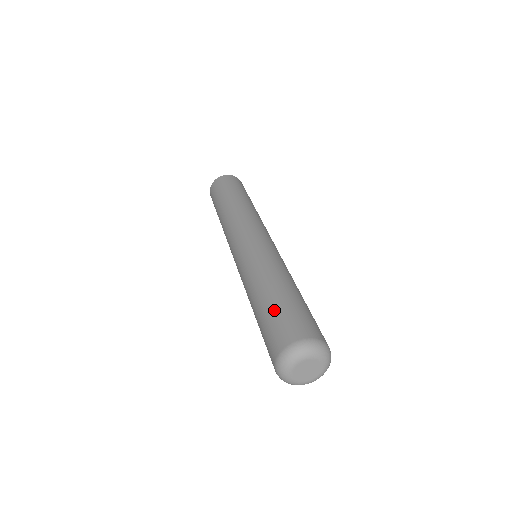
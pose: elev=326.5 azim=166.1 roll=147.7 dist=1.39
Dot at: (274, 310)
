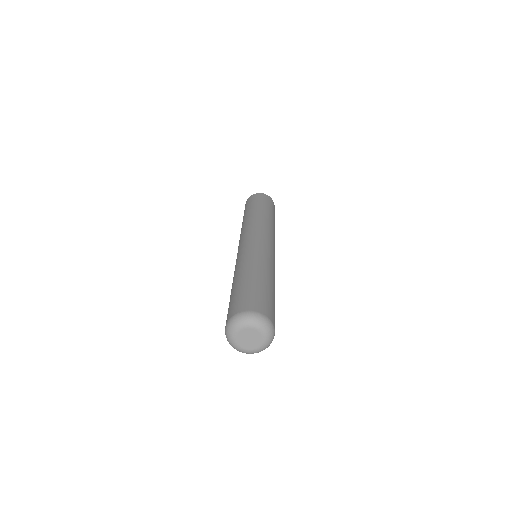
Dot at: (255, 287)
